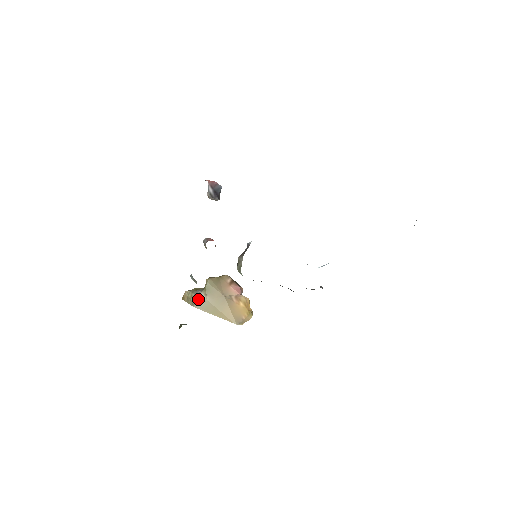
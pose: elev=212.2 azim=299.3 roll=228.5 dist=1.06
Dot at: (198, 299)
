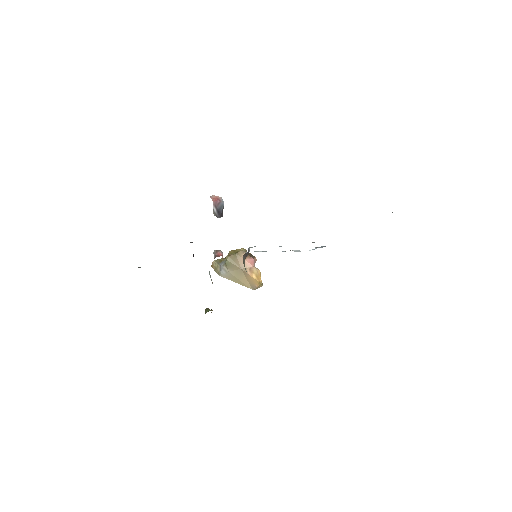
Dot at: (222, 271)
